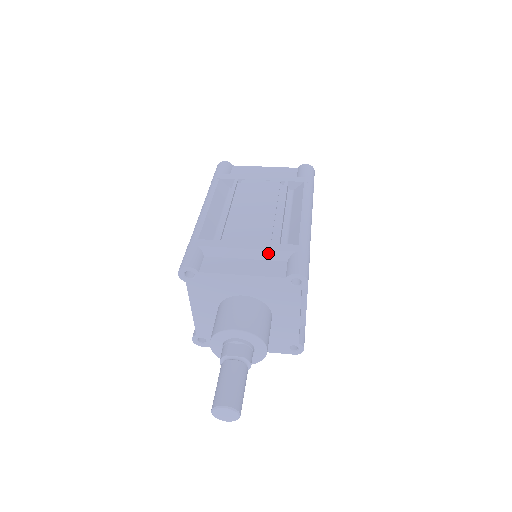
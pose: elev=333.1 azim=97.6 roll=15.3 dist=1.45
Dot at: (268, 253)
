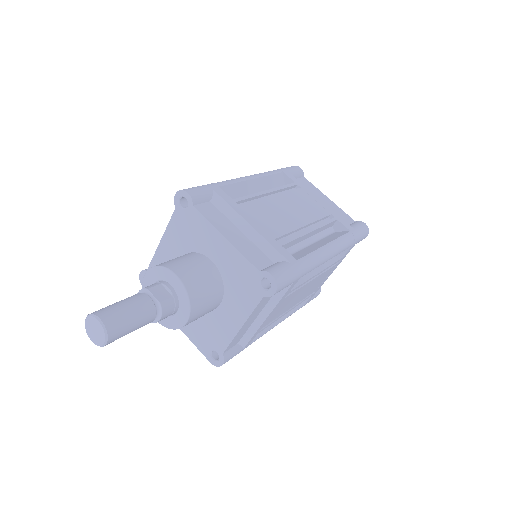
Dot at: (265, 243)
